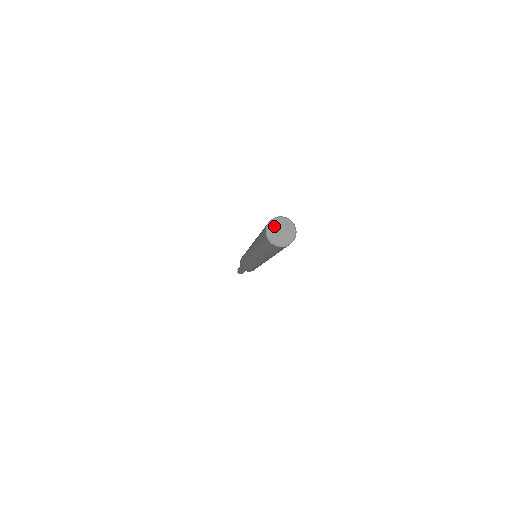
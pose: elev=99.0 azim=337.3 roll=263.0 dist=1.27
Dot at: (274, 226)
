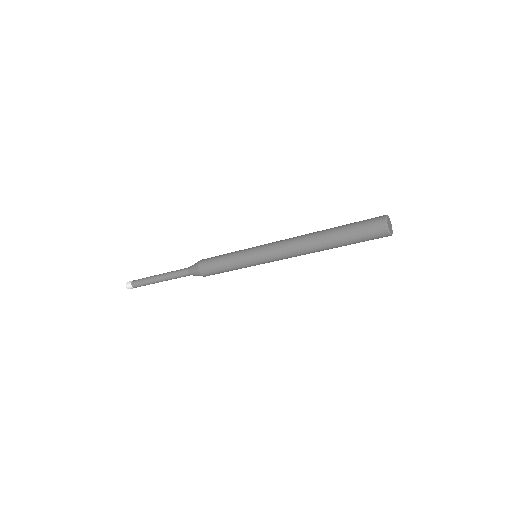
Dot at: (388, 219)
